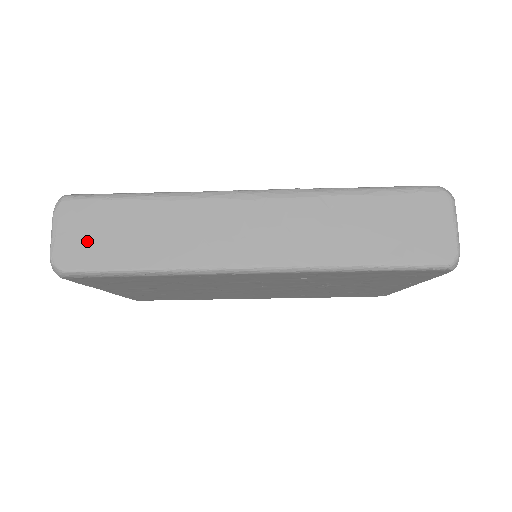
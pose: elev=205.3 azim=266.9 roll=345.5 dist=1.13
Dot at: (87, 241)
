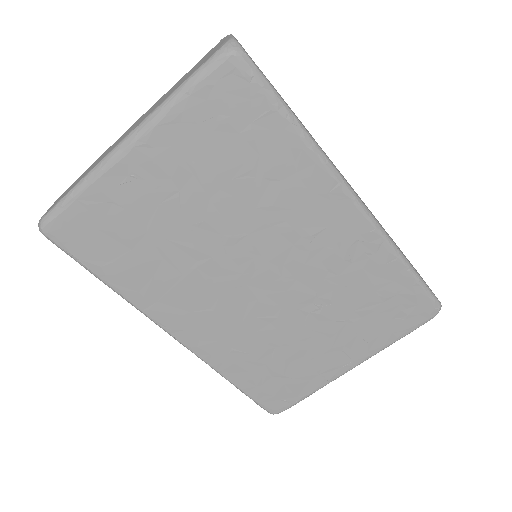
Dot at: occluded
